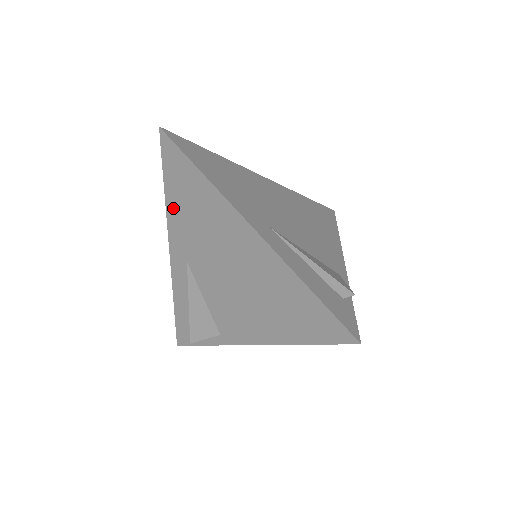
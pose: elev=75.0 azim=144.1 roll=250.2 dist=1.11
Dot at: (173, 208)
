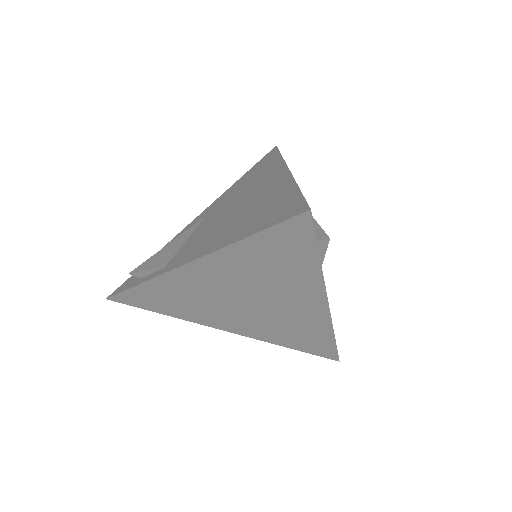
Dot at: (235, 185)
